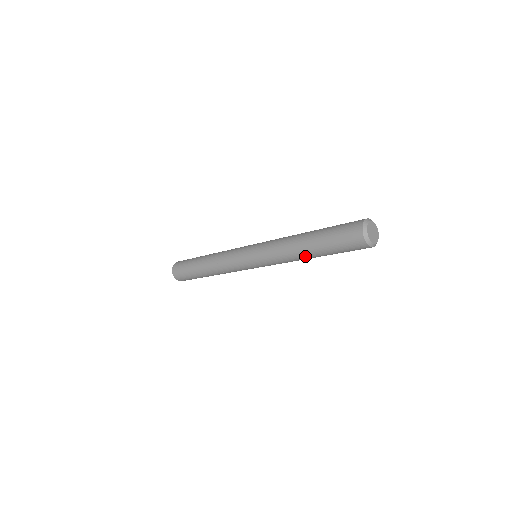
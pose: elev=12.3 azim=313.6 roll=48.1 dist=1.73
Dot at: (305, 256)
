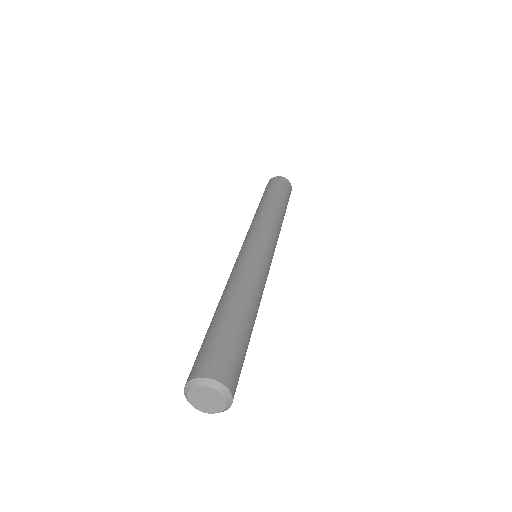
Dot at: occluded
